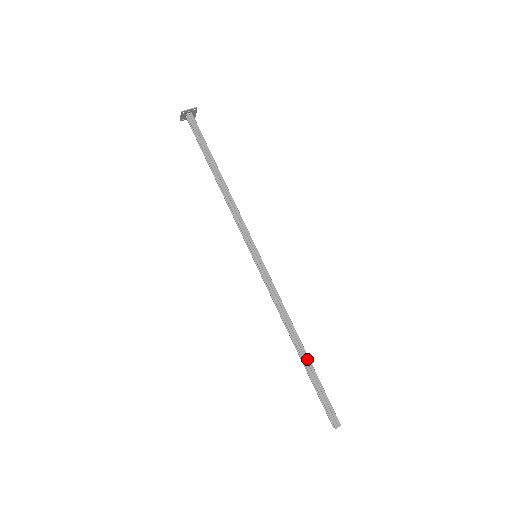
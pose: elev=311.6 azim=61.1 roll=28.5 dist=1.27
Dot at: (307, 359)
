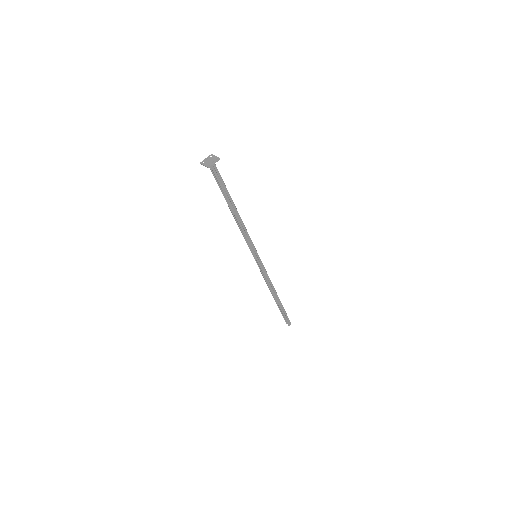
Dot at: (279, 302)
